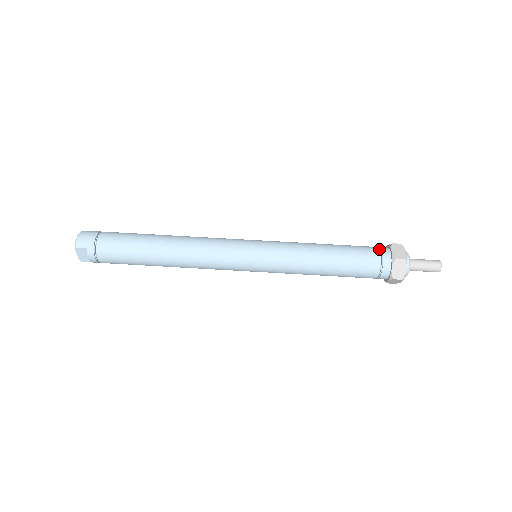
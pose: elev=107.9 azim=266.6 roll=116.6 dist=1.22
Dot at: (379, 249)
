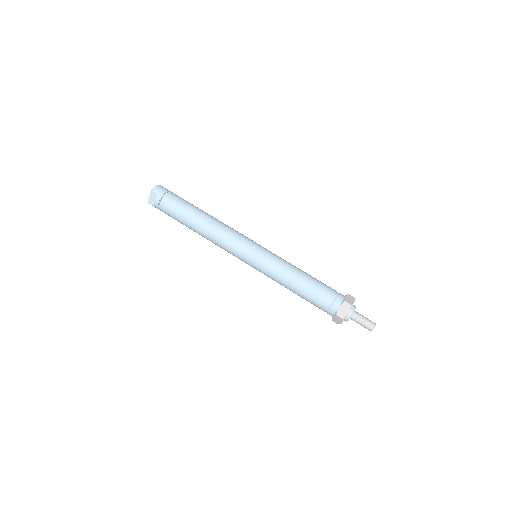
Dot at: occluded
